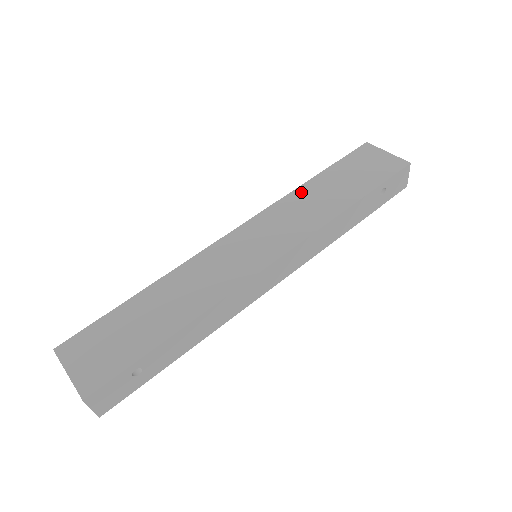
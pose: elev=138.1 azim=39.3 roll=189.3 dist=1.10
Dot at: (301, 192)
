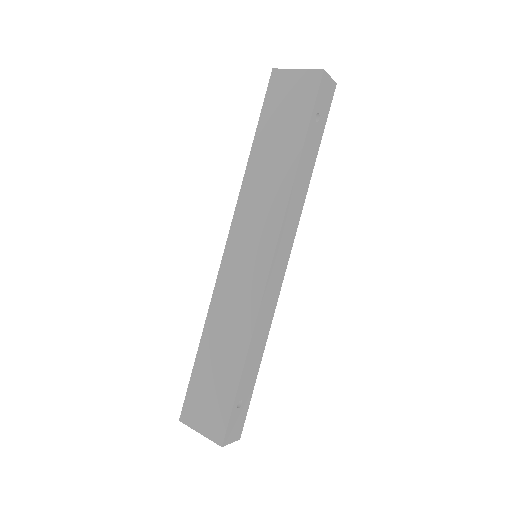
Dot at: (251, 173)
